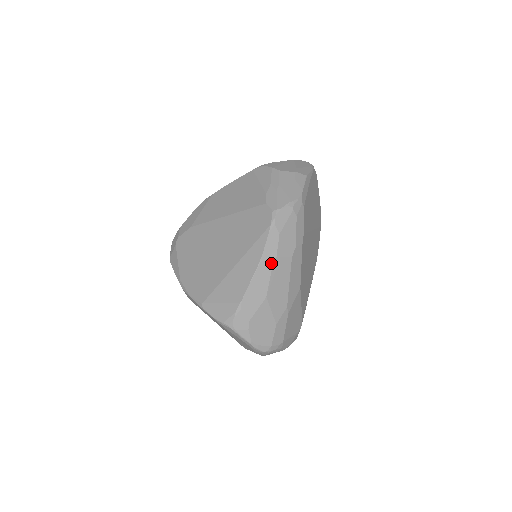
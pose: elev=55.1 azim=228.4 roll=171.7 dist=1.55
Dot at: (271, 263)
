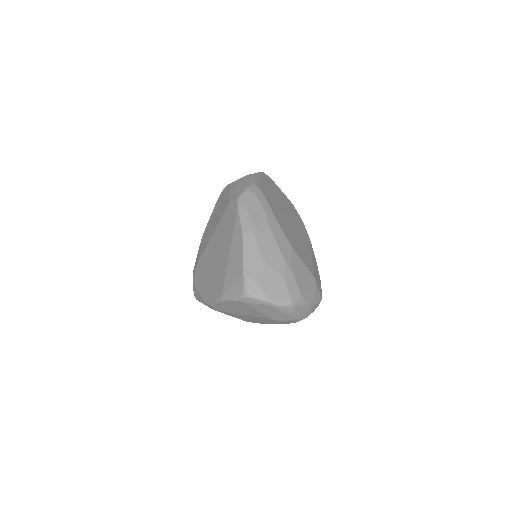
Dot at: (252, 233)
